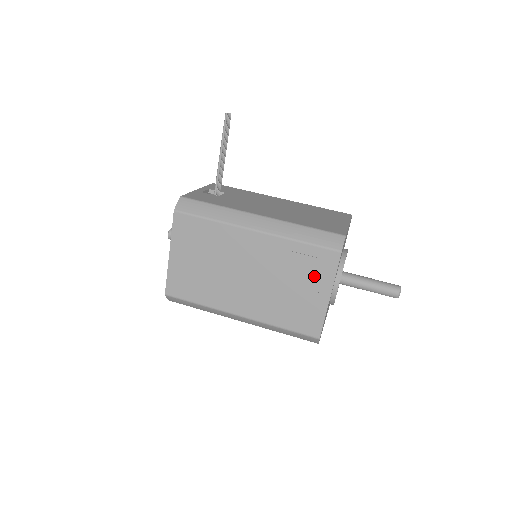
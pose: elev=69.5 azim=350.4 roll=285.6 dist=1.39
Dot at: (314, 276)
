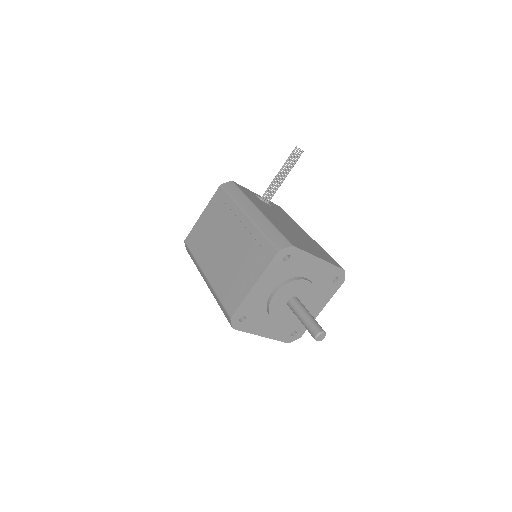
Dot at: (255, 263)
